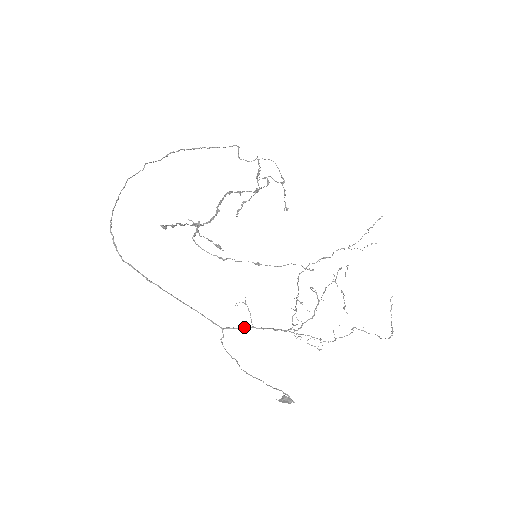
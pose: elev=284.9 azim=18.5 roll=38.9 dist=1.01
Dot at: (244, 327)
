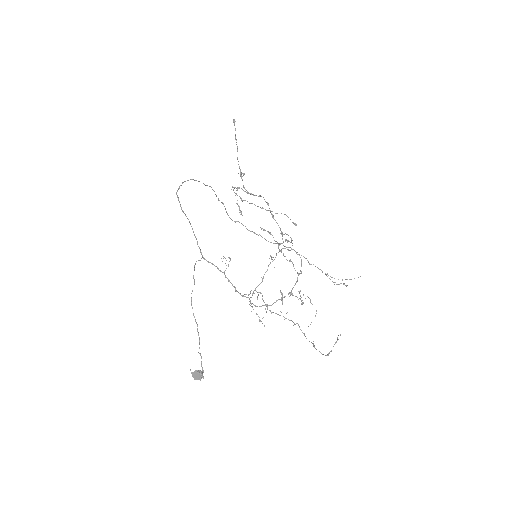
Dot at: occluded
